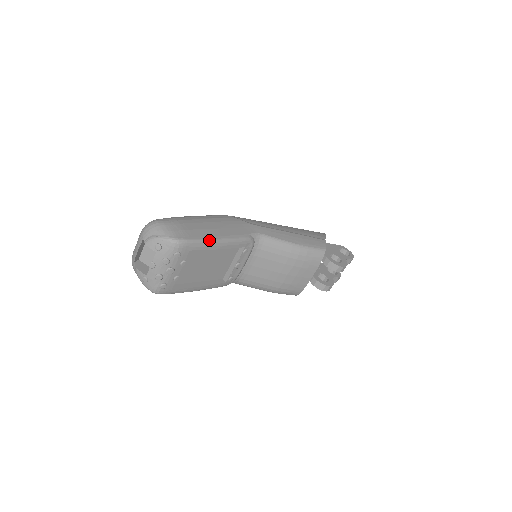
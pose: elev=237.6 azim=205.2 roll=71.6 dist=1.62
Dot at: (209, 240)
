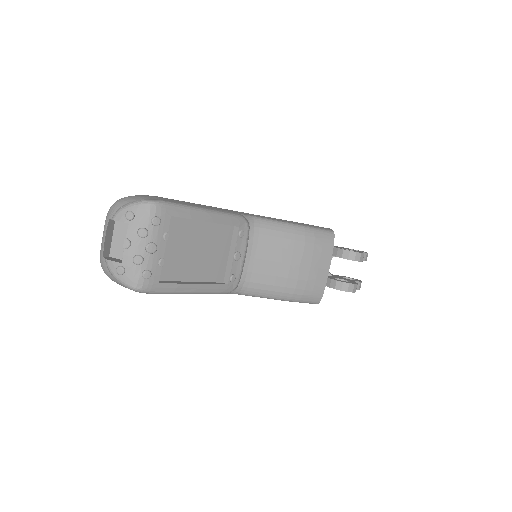
Dot at: (193, 207)
